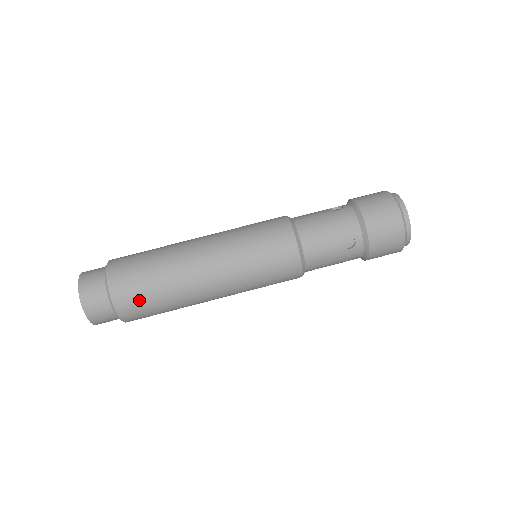
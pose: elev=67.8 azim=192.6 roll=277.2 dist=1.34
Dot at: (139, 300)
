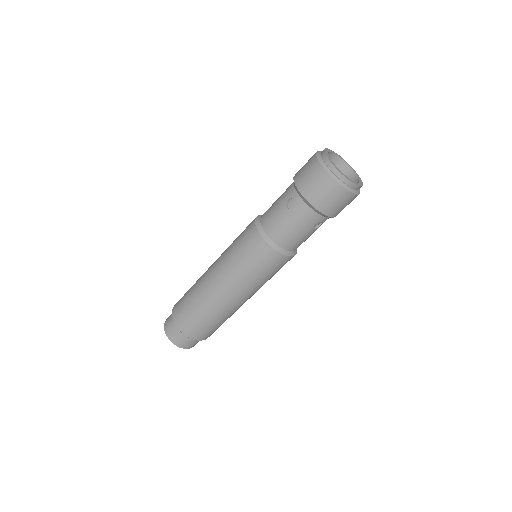
Dot at: (185, 313)
